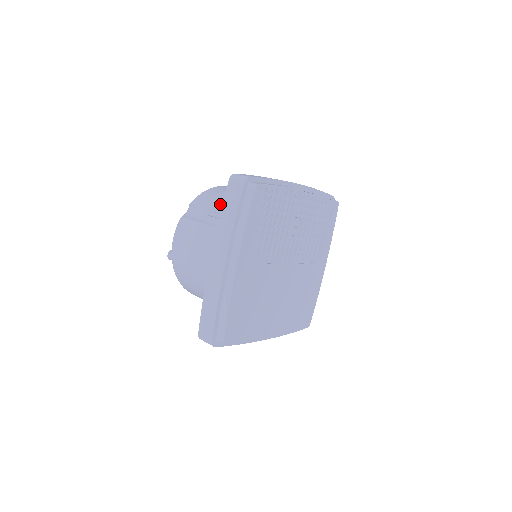
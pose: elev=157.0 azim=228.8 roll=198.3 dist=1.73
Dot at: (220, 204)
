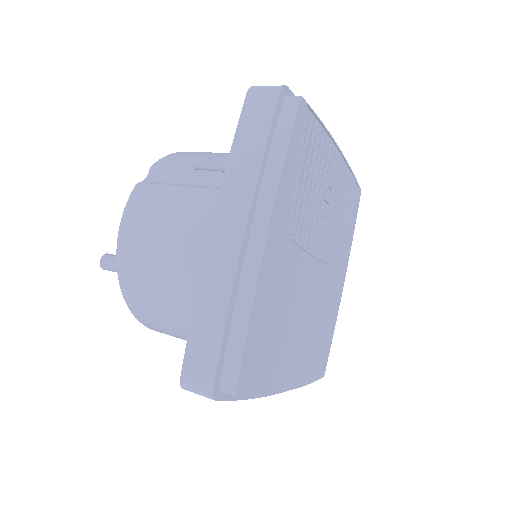
Dot at: (209, 160)
